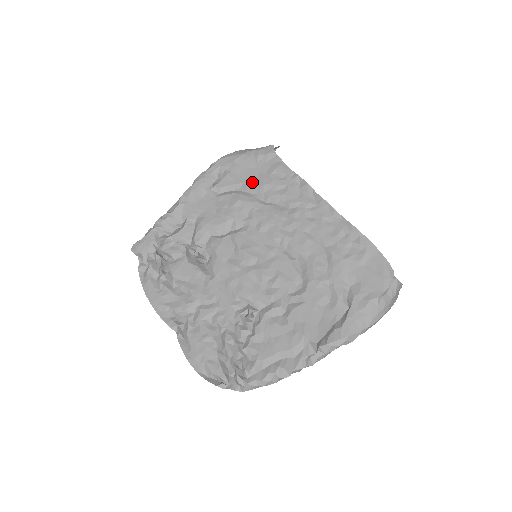
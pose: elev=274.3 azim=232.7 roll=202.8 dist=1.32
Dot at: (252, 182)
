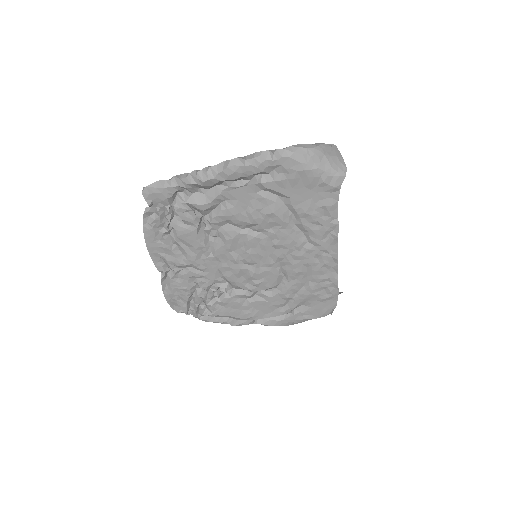
Dot at: (298, 202)
